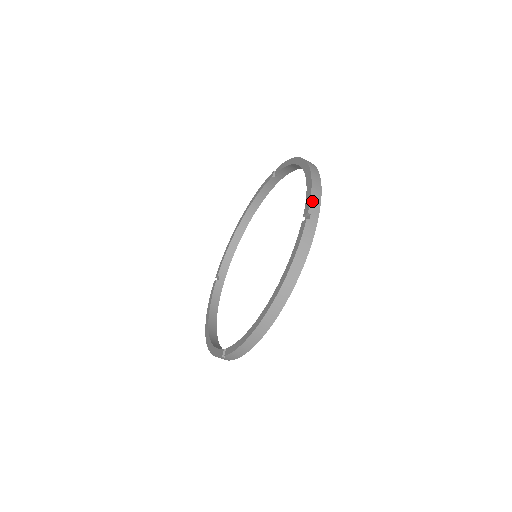
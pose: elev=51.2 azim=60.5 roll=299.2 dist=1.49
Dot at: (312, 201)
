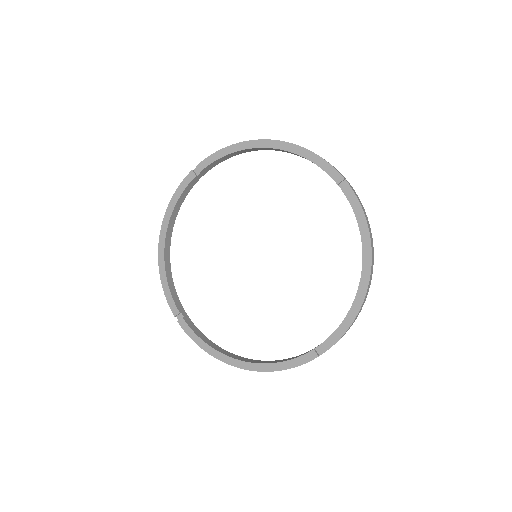
Dot at: occluded
